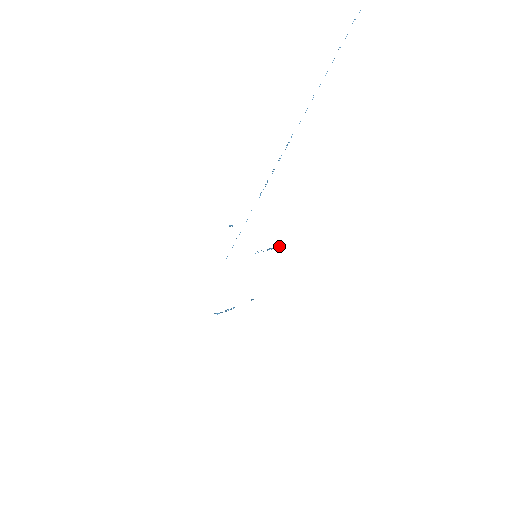
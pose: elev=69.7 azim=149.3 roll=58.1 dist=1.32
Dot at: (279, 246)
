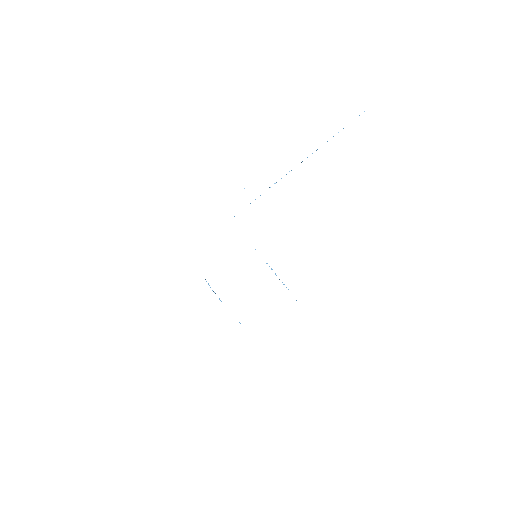
Dot at: occluded
